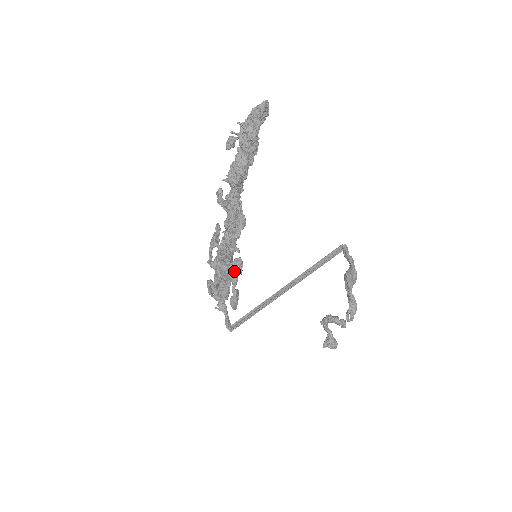
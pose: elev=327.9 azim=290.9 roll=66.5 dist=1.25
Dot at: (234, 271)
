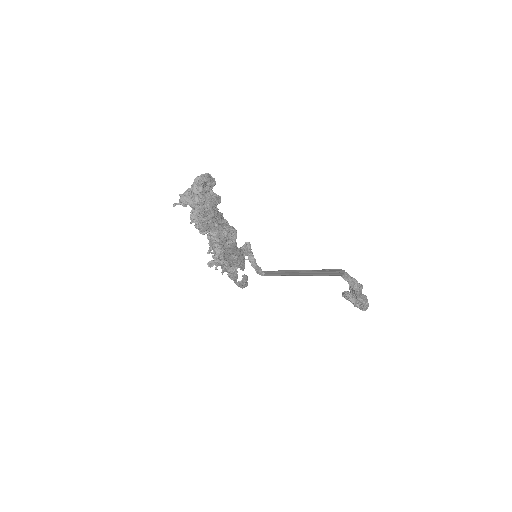
Dot at: (230, 274)
